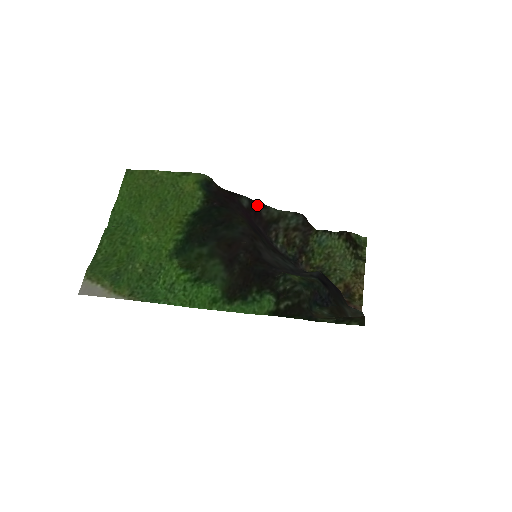
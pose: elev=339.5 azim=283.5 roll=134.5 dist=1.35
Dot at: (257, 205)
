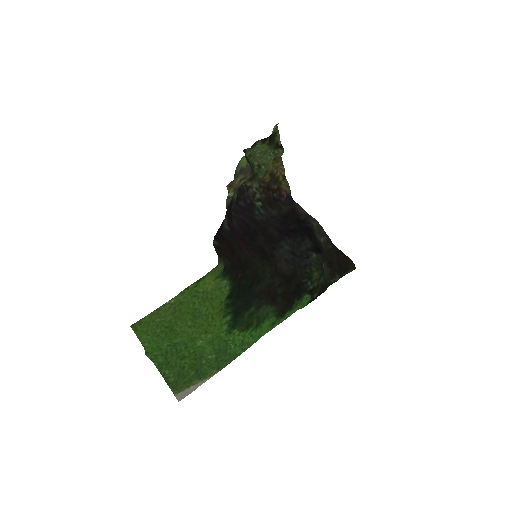
Dot at: (229, 210)
